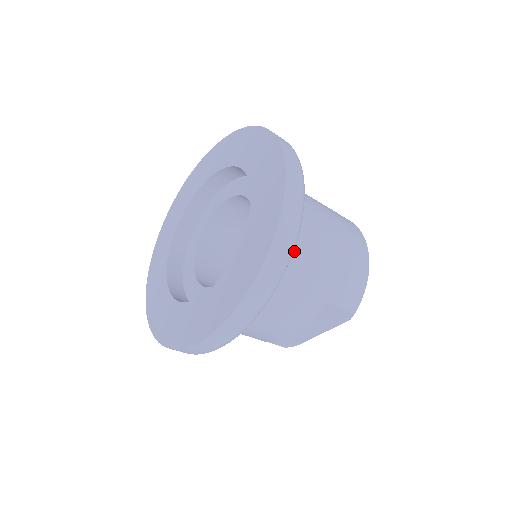
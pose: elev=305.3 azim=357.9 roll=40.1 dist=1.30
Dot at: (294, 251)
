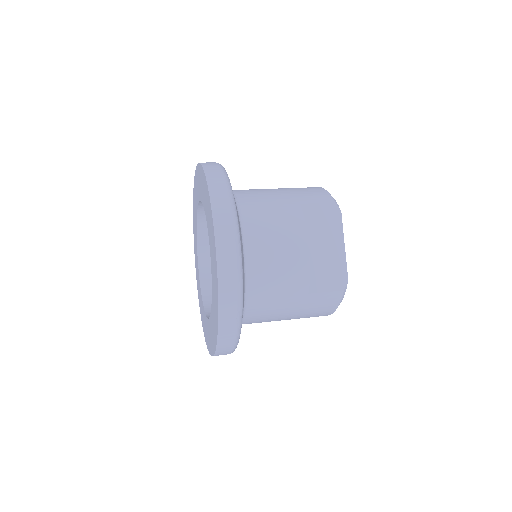
Dot at: (244, 193)
